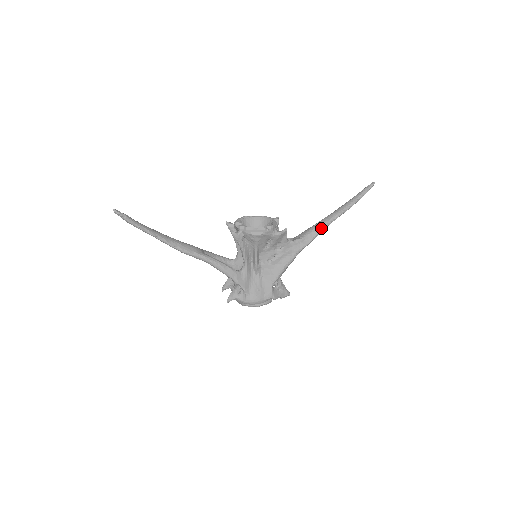
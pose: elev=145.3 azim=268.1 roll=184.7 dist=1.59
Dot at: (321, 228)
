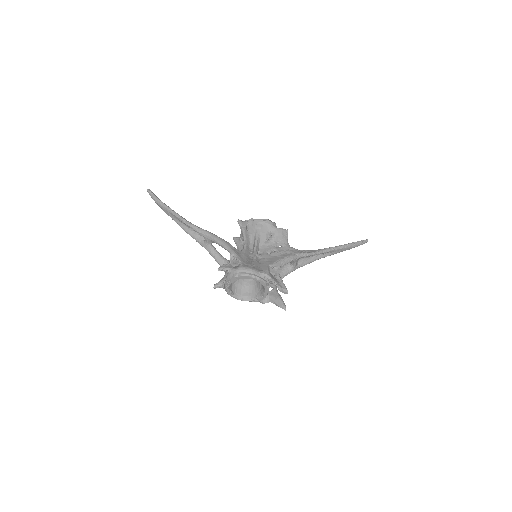
Dot at: (321, 250)
